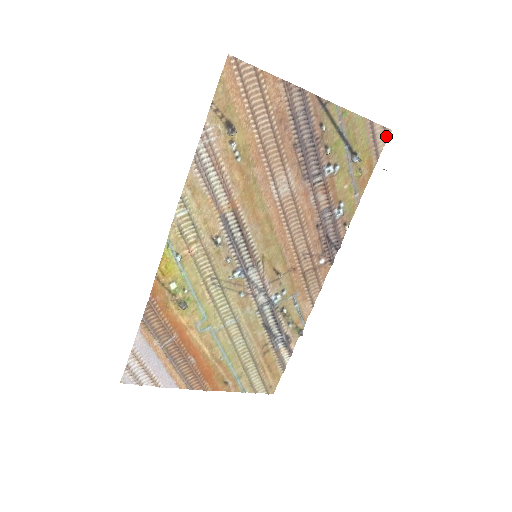
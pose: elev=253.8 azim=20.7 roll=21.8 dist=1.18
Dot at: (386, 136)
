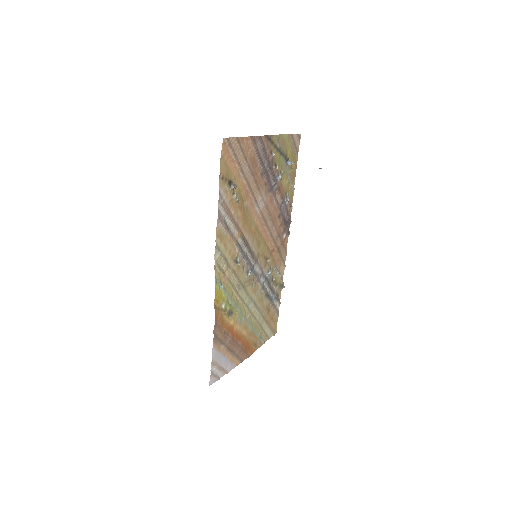
Dot at: (299, 139)
